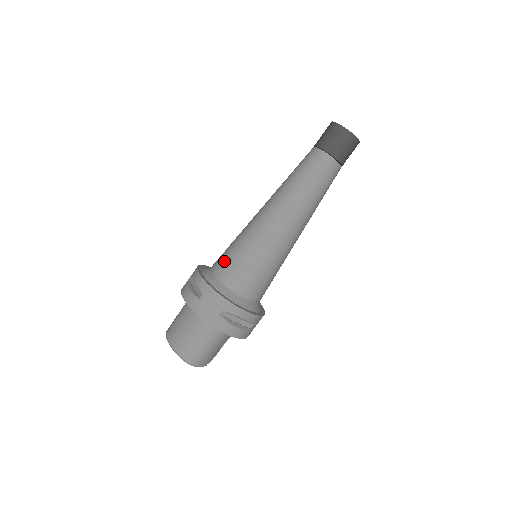
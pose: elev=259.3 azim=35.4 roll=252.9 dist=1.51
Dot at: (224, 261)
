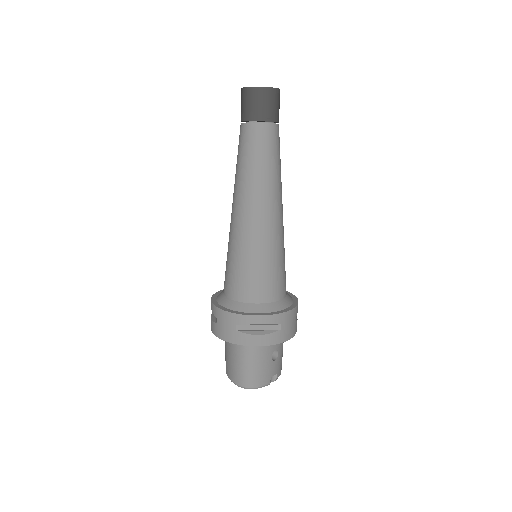
Dot at: (225, 277)
